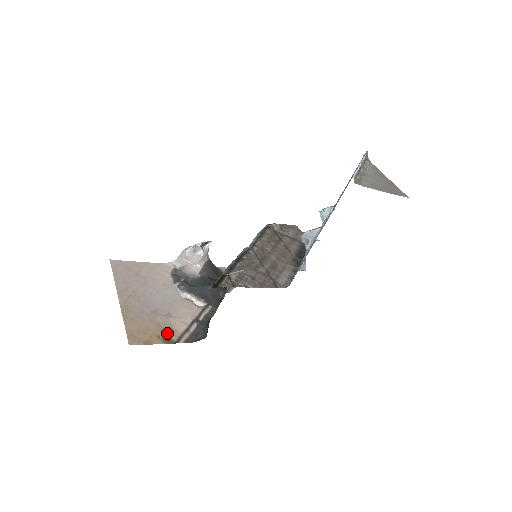
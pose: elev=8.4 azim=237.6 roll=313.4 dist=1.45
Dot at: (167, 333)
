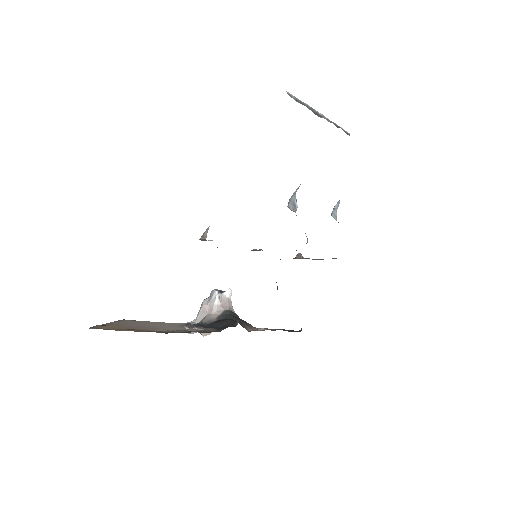
Dot at: (143, 330)
